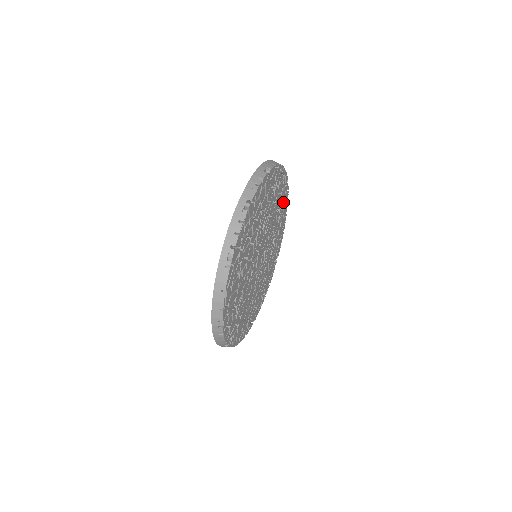
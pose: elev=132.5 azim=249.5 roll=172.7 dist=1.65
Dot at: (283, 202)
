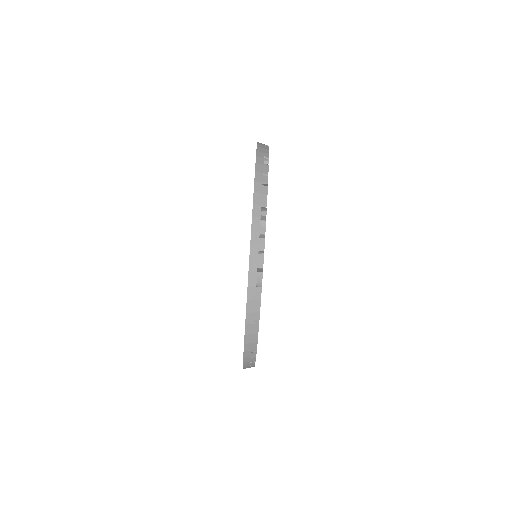
Dot at: occluded
